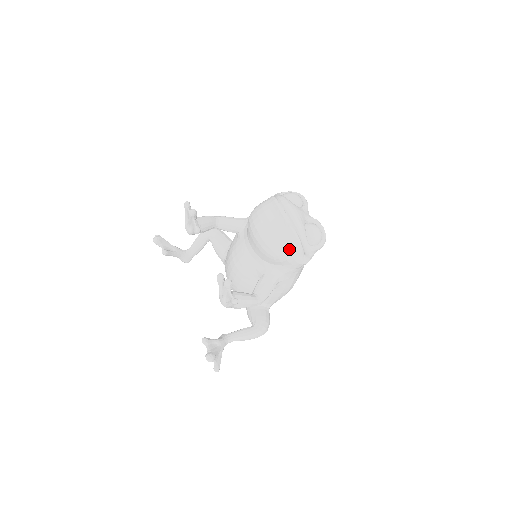
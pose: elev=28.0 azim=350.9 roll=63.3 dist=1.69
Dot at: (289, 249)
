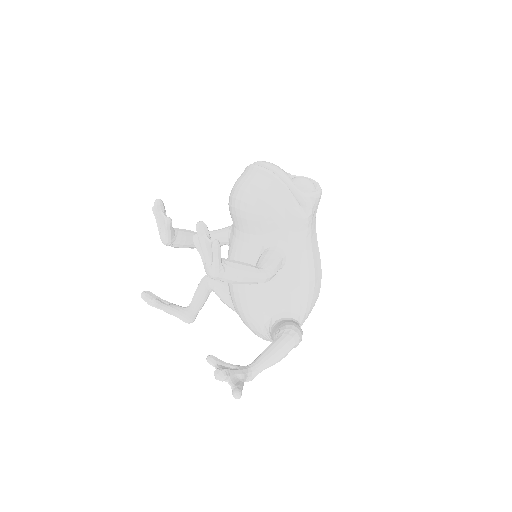
Dot at: (276, 197)
